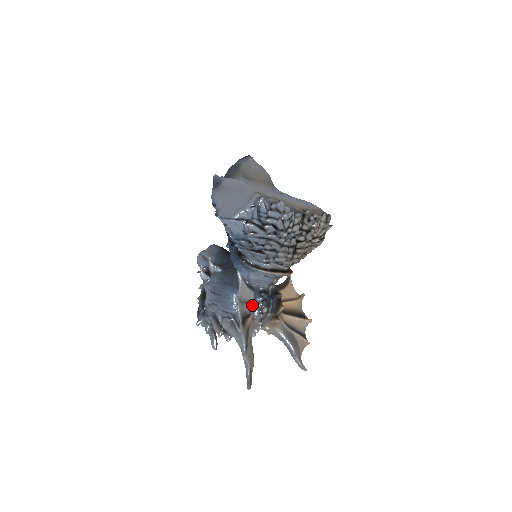
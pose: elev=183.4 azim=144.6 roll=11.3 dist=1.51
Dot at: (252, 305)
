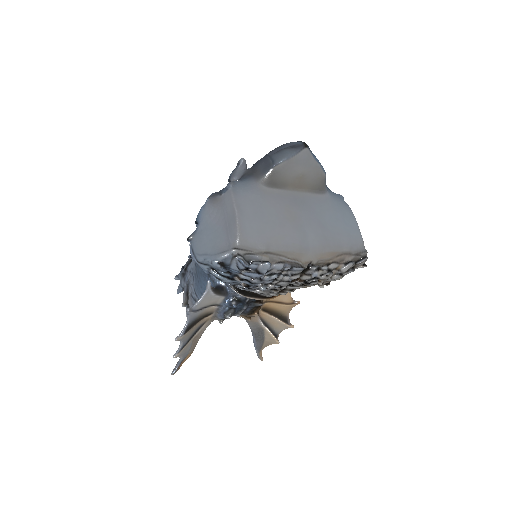
Dot at: (218, 307)
